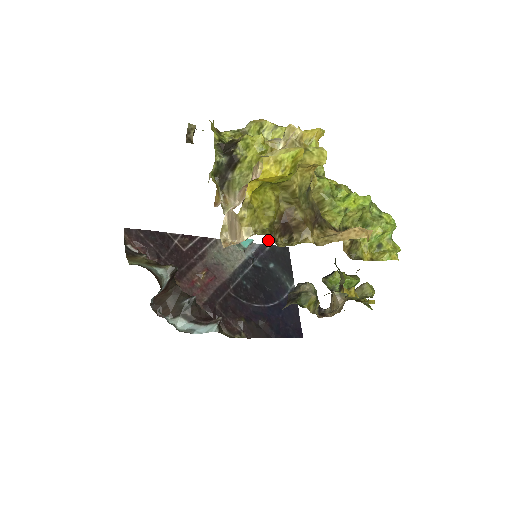
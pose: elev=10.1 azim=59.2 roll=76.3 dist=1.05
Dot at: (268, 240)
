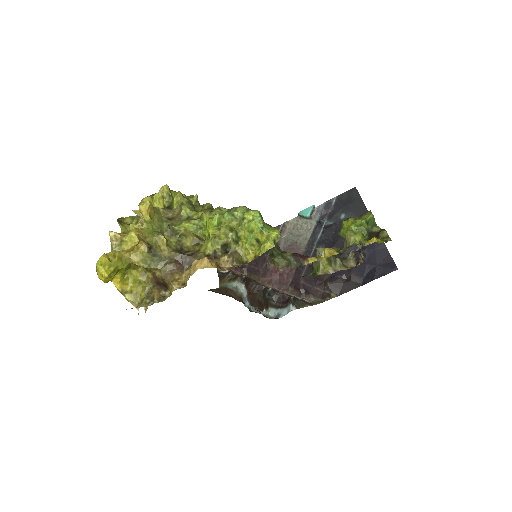
Dot at: (150, 304)
